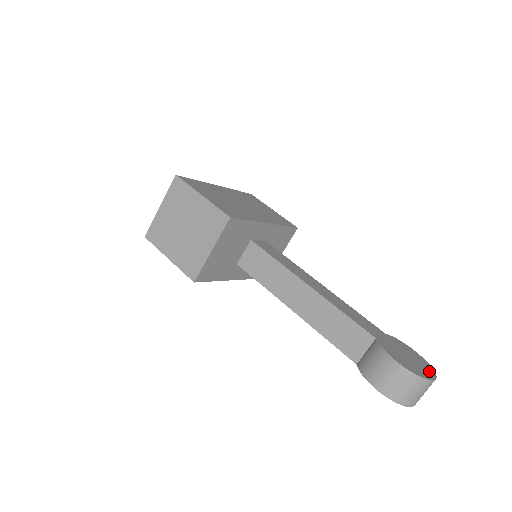
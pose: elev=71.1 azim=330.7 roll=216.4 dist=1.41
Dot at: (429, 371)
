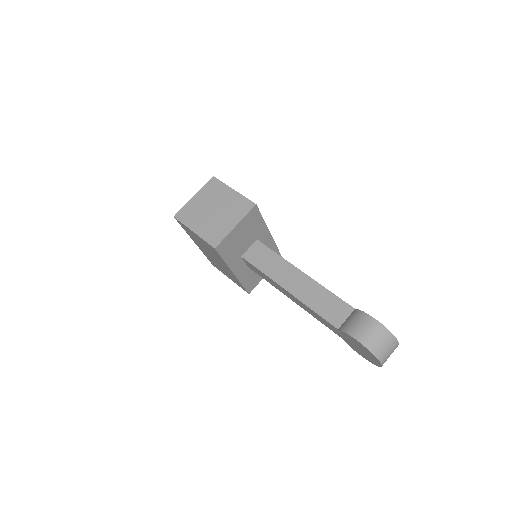
Dot at: occluded
